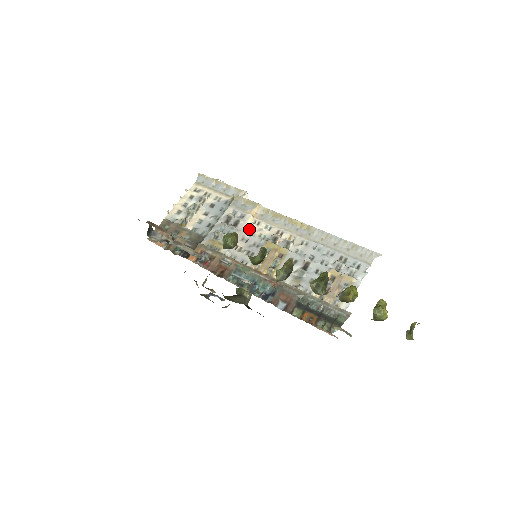
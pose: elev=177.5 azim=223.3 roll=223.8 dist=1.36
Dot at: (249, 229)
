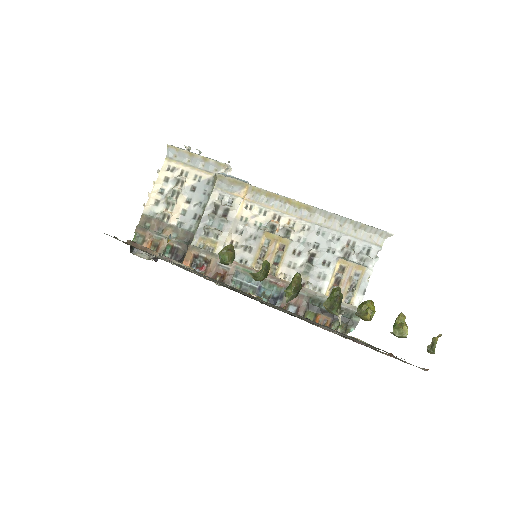
Dot at: (241, 217)
